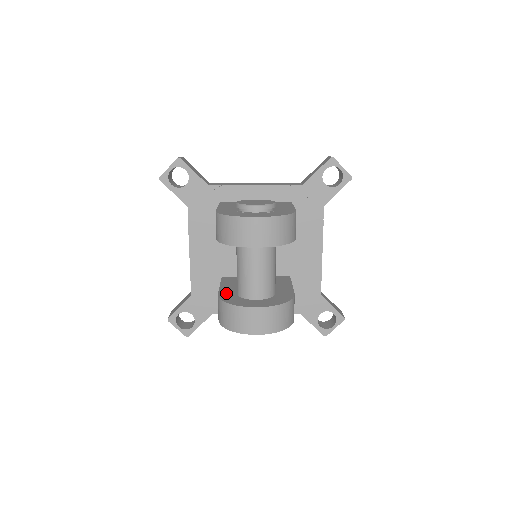
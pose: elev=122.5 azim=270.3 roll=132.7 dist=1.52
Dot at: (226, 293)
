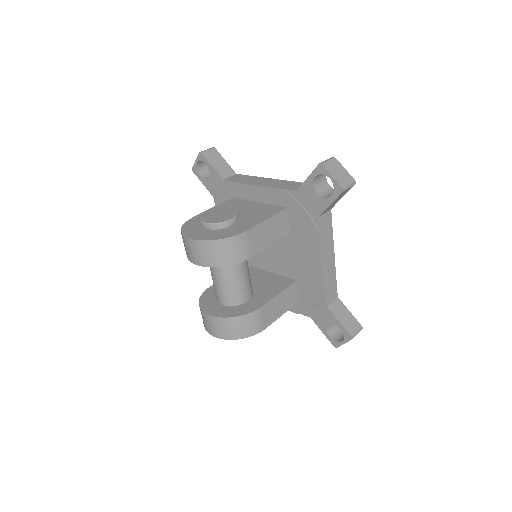
Dot at: occluded
